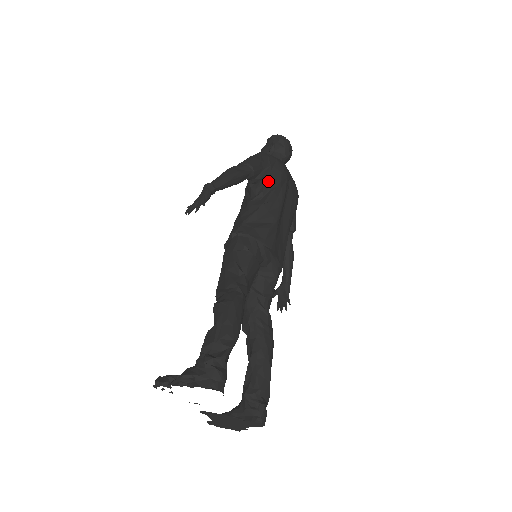
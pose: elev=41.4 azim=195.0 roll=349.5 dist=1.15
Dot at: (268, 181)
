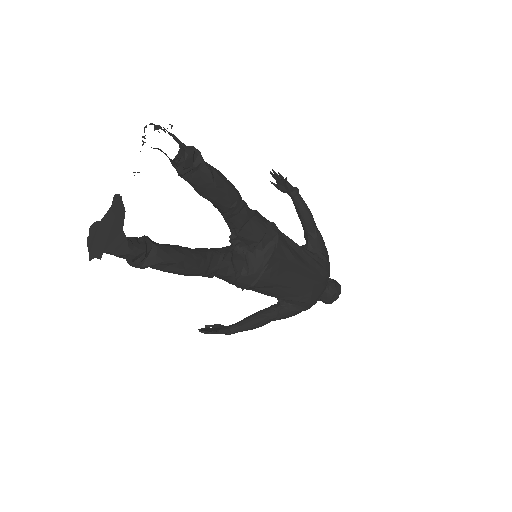
Dot at: (315, 255)
